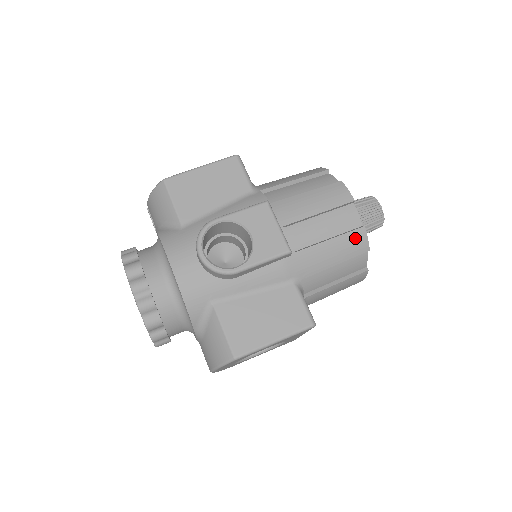
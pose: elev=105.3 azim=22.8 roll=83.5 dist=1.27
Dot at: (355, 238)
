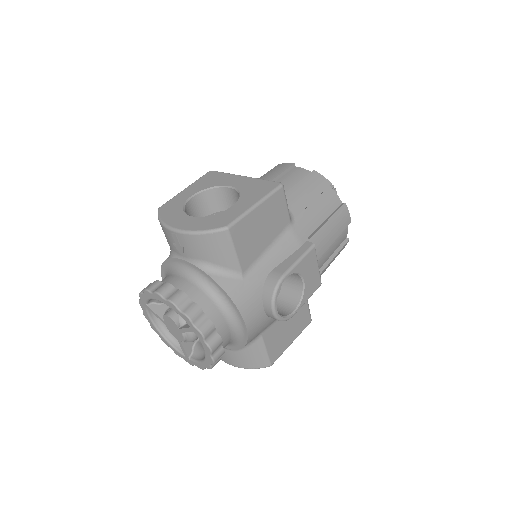
Dot at: (342, 249)
